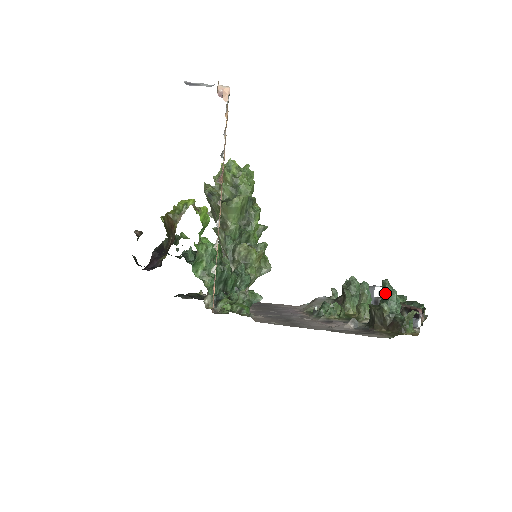
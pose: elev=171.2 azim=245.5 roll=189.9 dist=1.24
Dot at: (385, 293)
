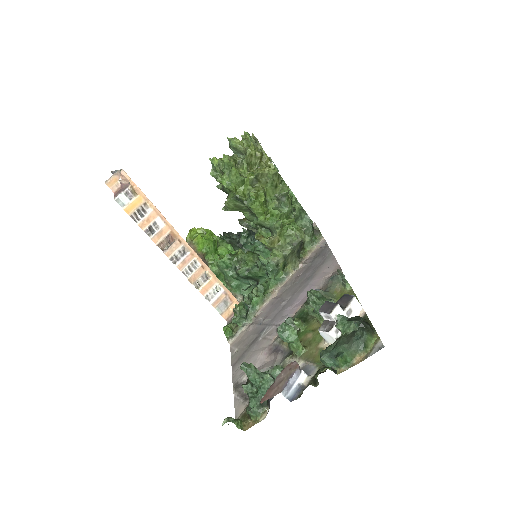
Dot at: (248, 372)
